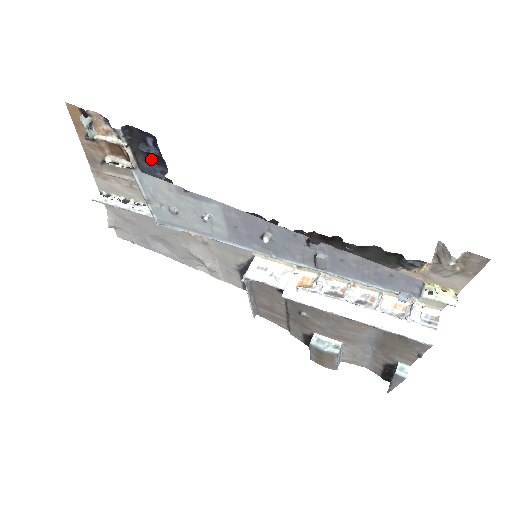
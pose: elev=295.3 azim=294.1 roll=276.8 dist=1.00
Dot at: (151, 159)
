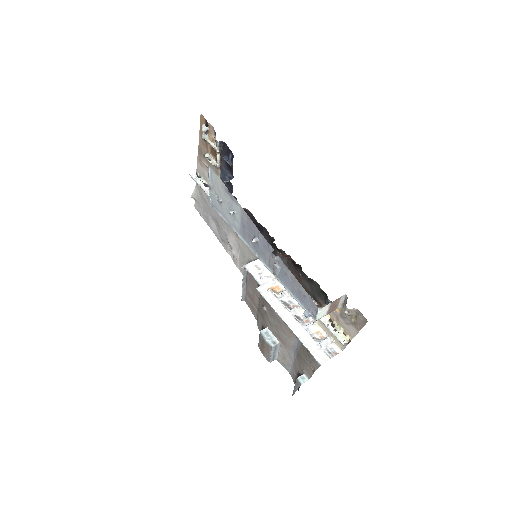
Dot at: (228, 167)
